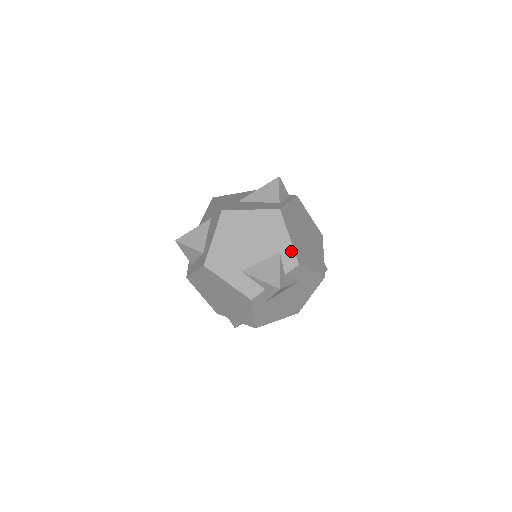
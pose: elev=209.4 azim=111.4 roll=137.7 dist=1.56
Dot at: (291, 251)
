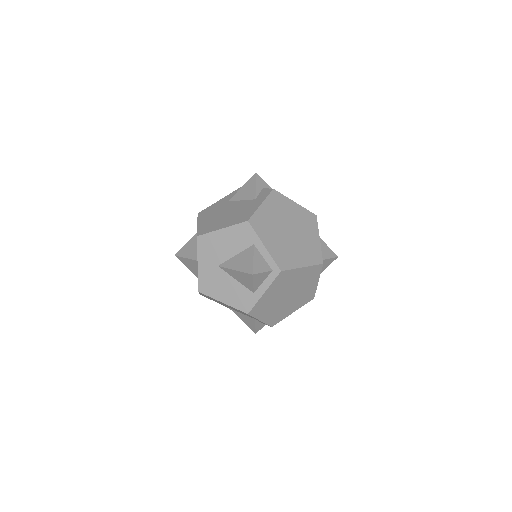
Dot at: (264, 323)
